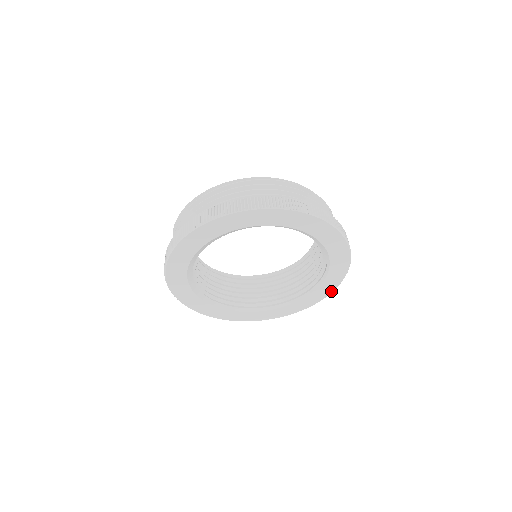
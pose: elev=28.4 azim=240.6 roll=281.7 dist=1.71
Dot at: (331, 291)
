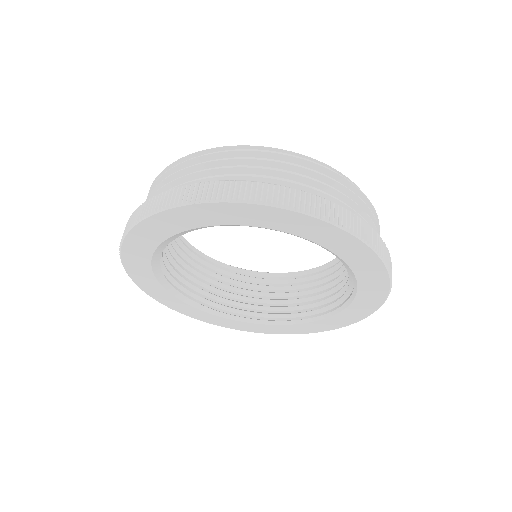
Dot at: (358, 319)
